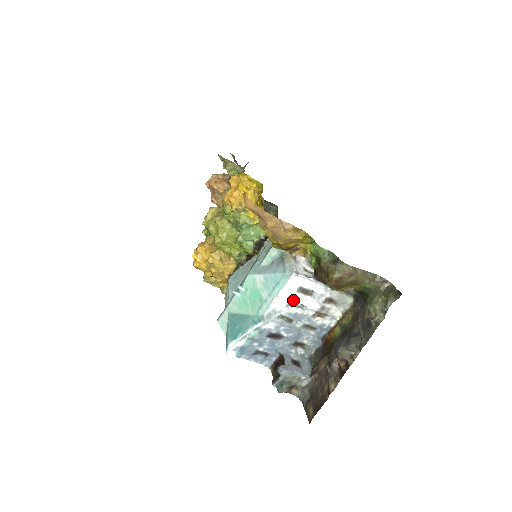
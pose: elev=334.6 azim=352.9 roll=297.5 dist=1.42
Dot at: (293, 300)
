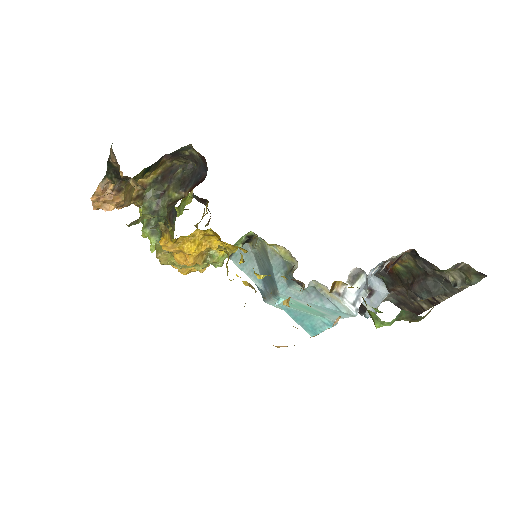
Dot at: occluded
